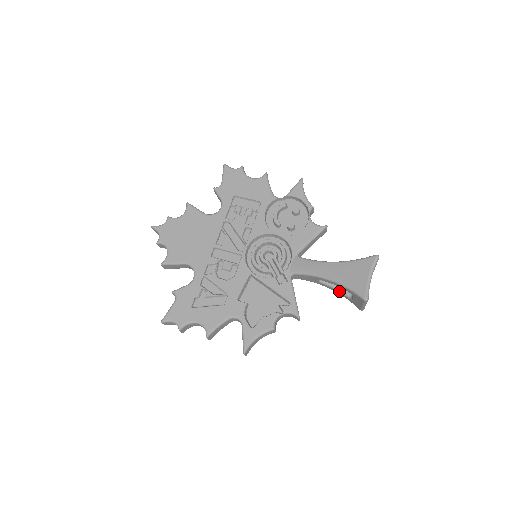
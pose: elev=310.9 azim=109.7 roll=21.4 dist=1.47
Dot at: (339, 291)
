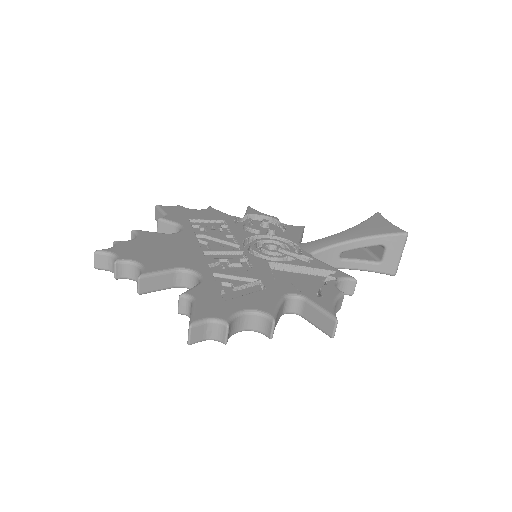
Dot at: (364, 261)
